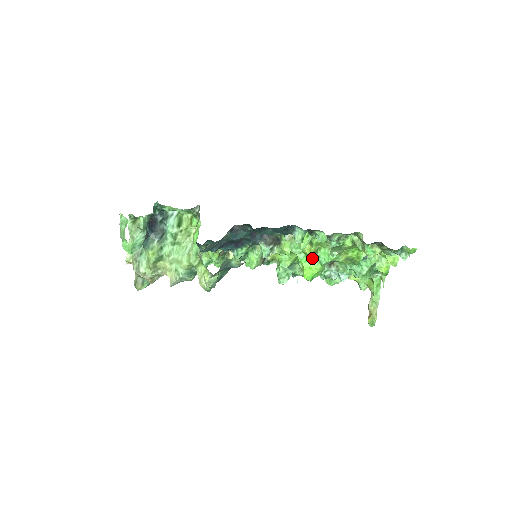
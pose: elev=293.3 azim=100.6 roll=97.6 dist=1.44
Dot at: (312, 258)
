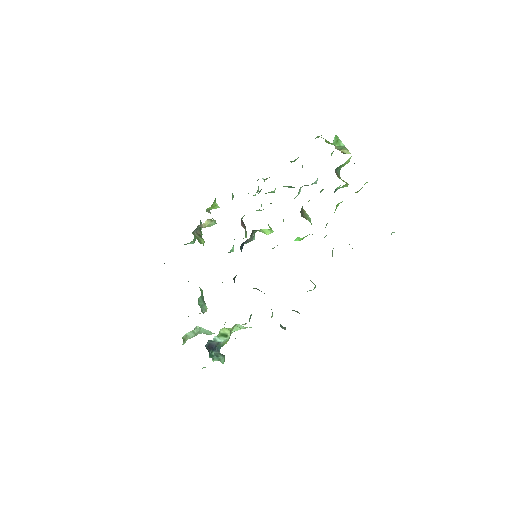
Dot at: occluded
